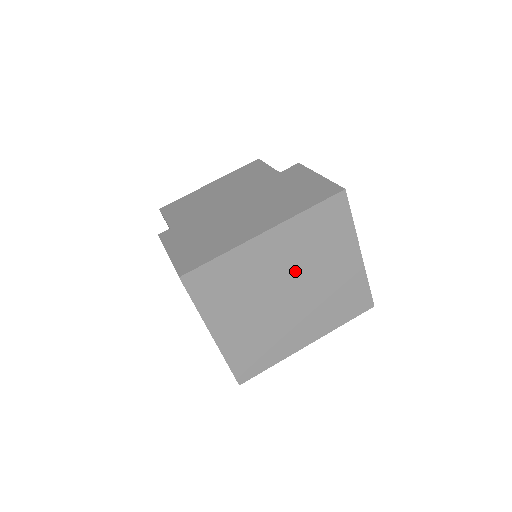
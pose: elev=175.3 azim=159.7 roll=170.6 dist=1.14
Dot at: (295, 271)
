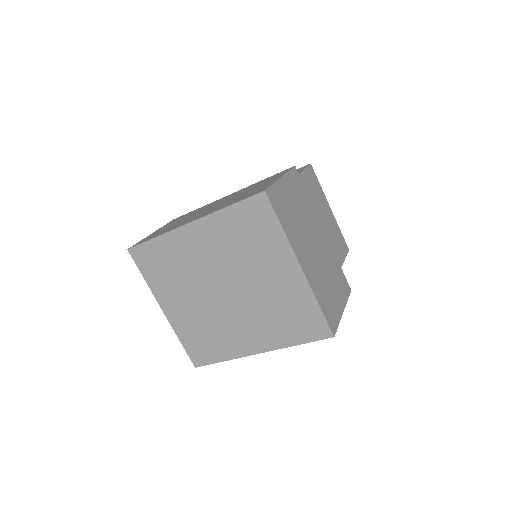
Dot at: (227, 269)
